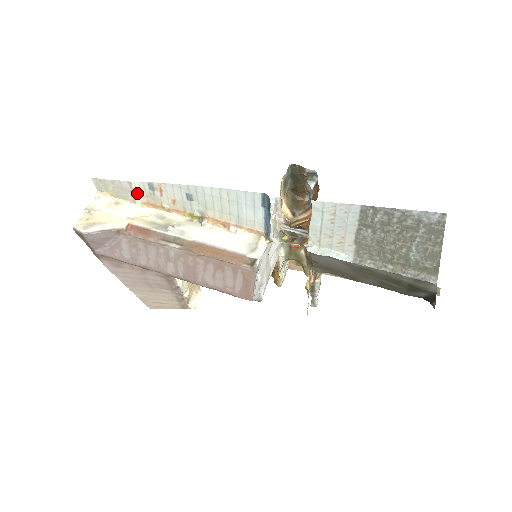
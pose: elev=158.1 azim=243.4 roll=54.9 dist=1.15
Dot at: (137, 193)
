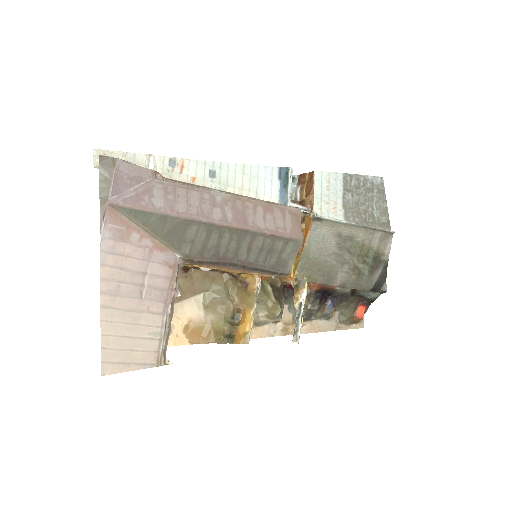
Dot at: (154, 167)
